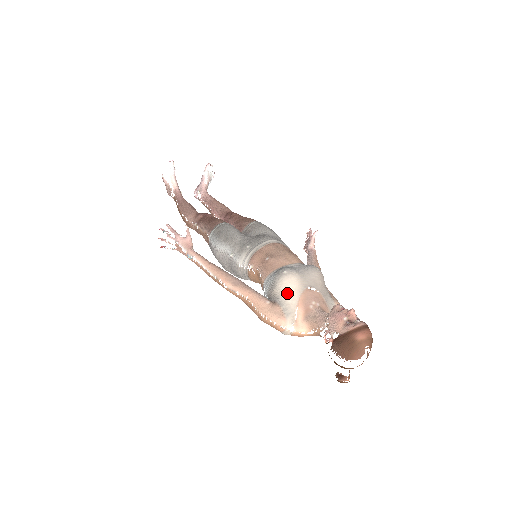
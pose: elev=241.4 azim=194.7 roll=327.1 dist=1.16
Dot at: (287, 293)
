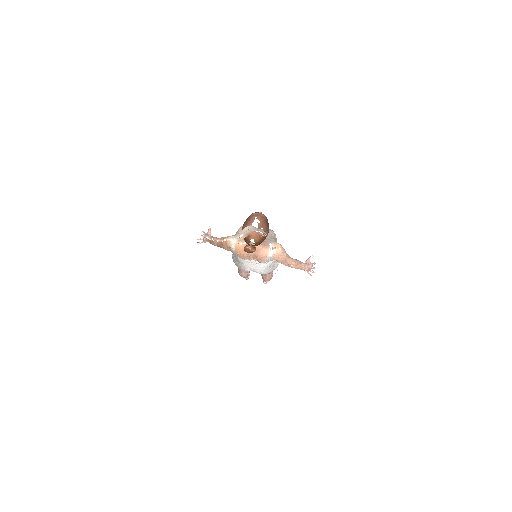
Dot at: (240, 230)
